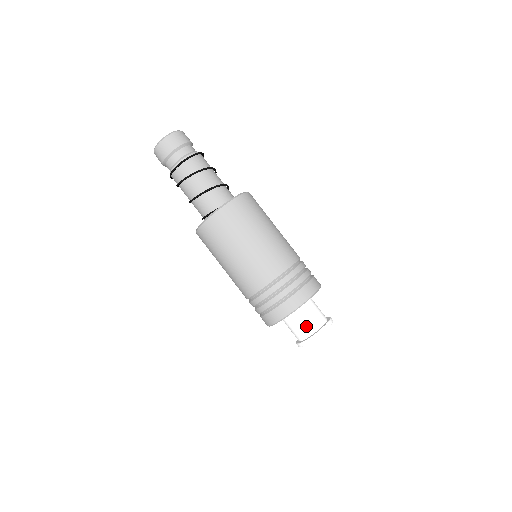
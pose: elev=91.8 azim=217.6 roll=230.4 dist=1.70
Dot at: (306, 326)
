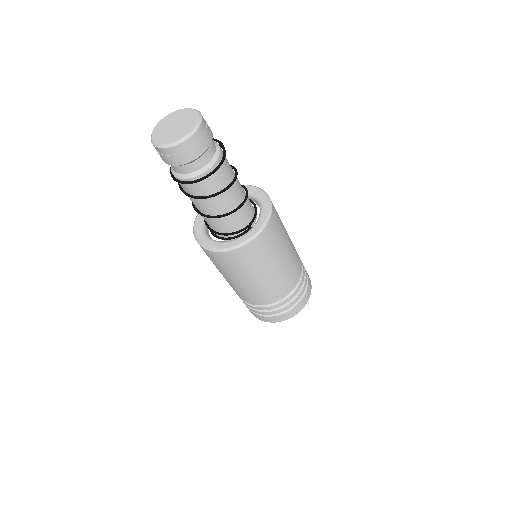
Dot at: occluded
